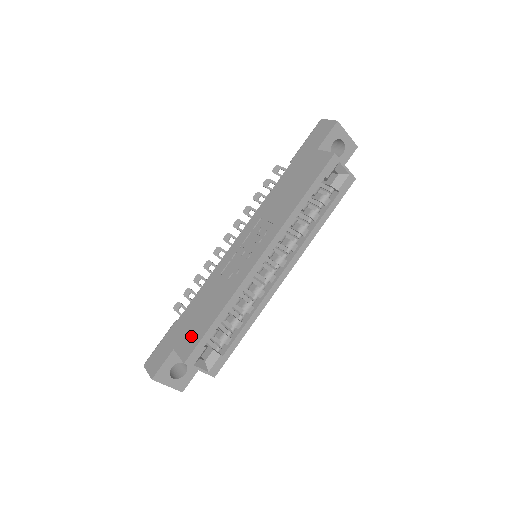
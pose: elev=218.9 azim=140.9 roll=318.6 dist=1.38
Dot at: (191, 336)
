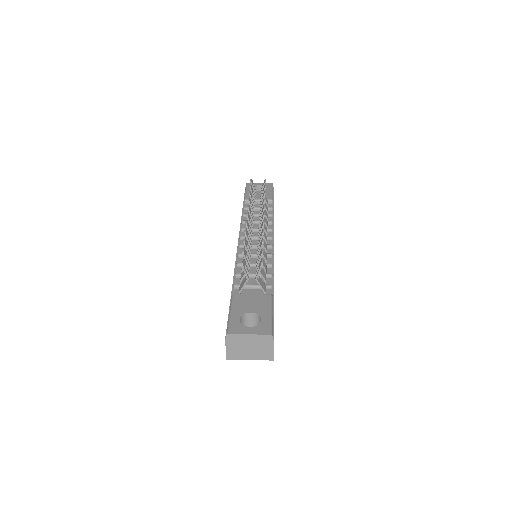
Dot at: occluded
